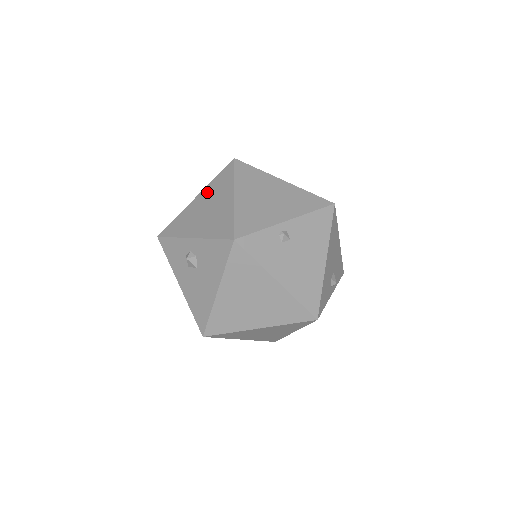
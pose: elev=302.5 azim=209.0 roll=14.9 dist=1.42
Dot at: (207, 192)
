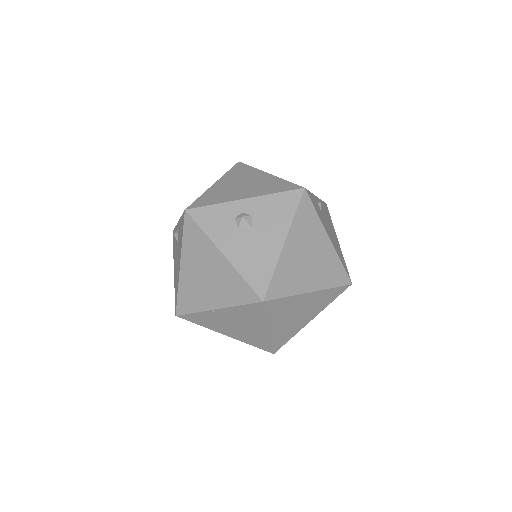
Dot at: (228, 178)
